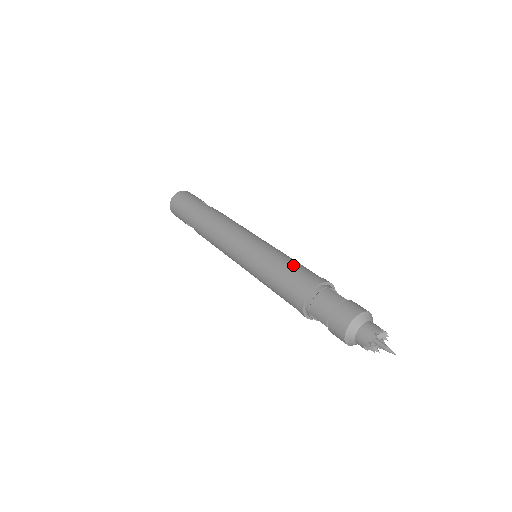
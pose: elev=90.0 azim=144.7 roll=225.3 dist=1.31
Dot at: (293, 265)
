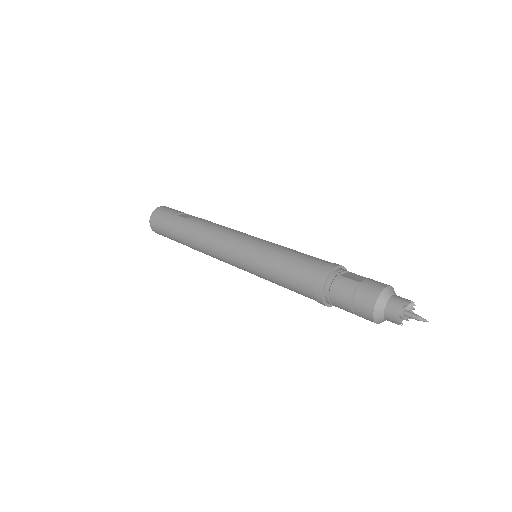
Dot at: (294, 262)
